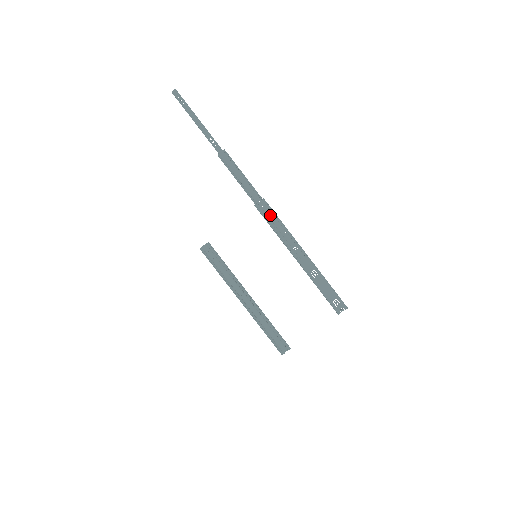
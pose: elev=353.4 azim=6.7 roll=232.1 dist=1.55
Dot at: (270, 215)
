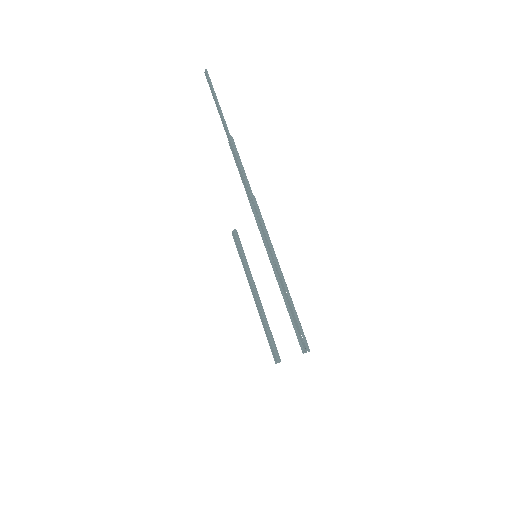
Dot at: (259, 216)
